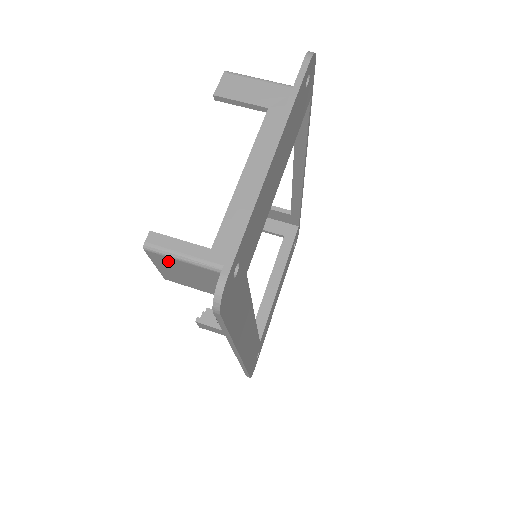
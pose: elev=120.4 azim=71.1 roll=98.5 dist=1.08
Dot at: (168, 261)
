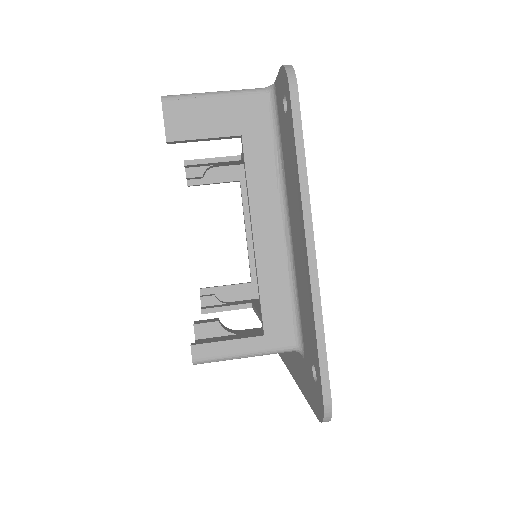
Dot at: occluded
